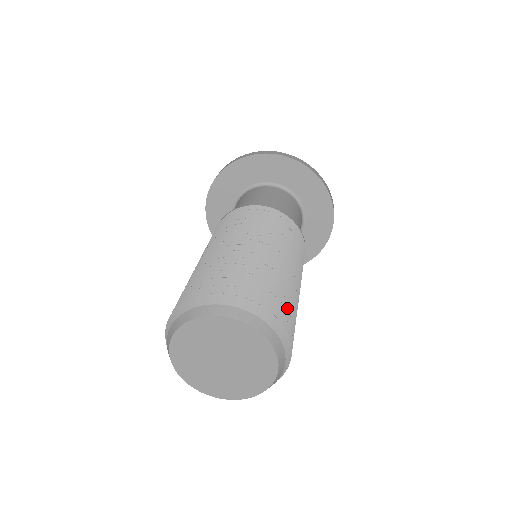
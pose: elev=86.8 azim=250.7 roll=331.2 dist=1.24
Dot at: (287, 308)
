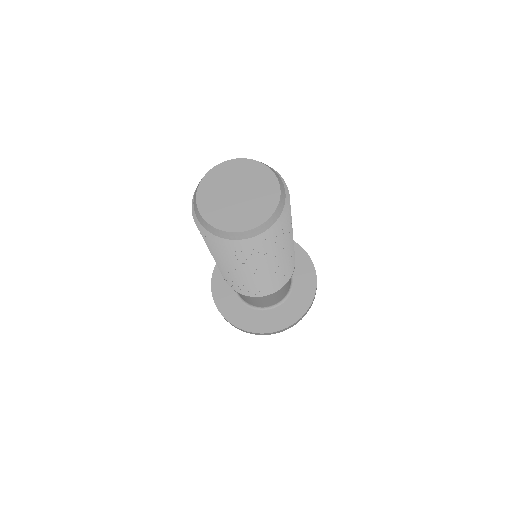
Dot at: occluded
